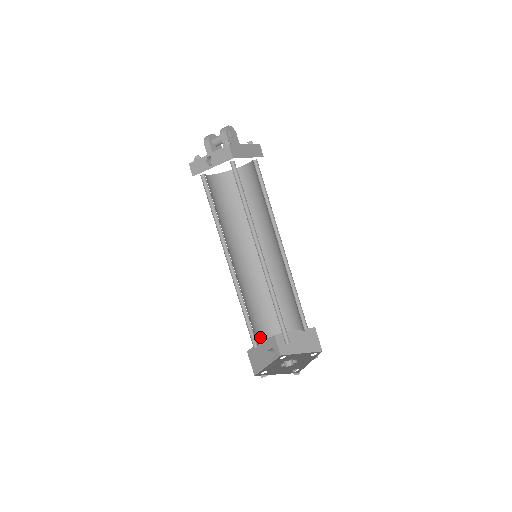
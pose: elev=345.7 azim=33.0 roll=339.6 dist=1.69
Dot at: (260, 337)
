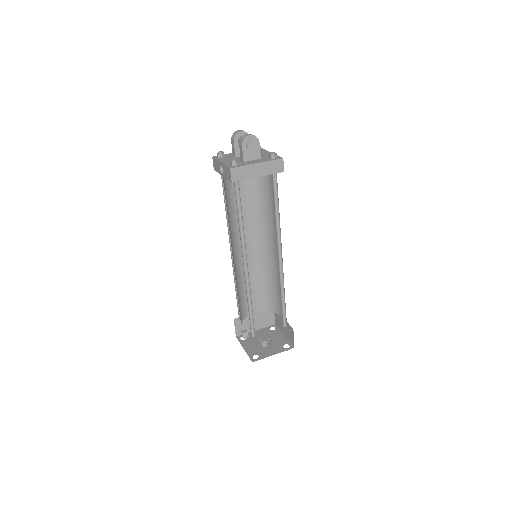
Dot at: (253, 310)
